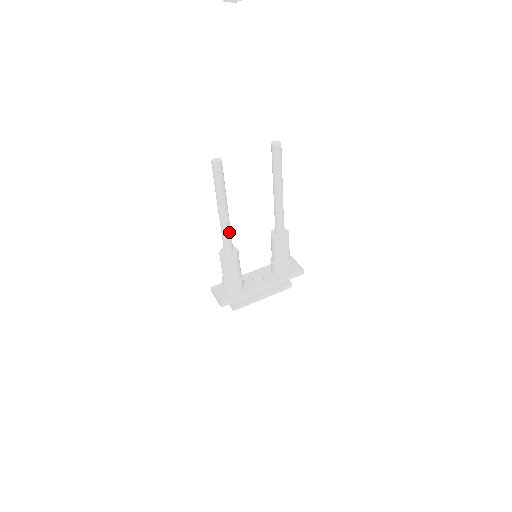
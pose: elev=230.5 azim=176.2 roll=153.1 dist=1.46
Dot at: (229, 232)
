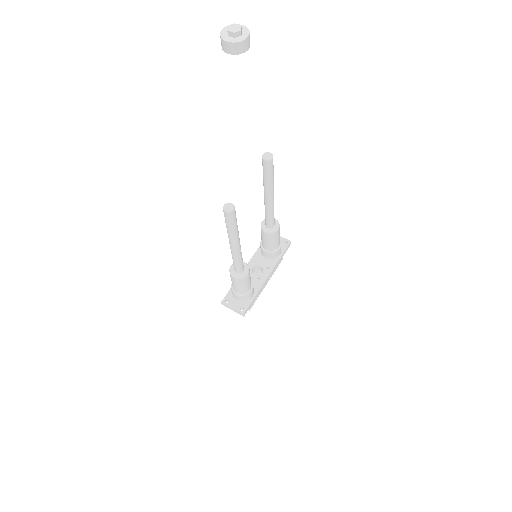
Dot at: (241, 256)
